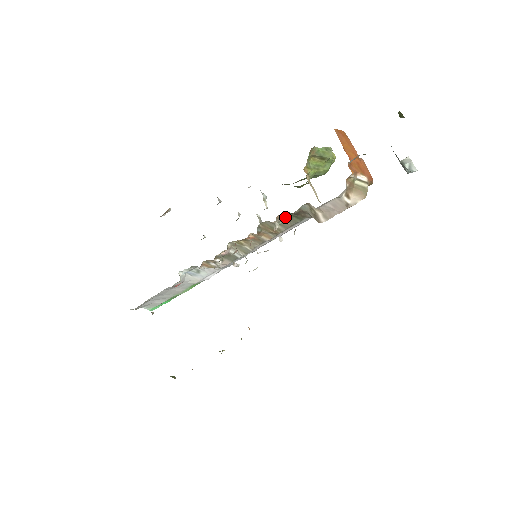
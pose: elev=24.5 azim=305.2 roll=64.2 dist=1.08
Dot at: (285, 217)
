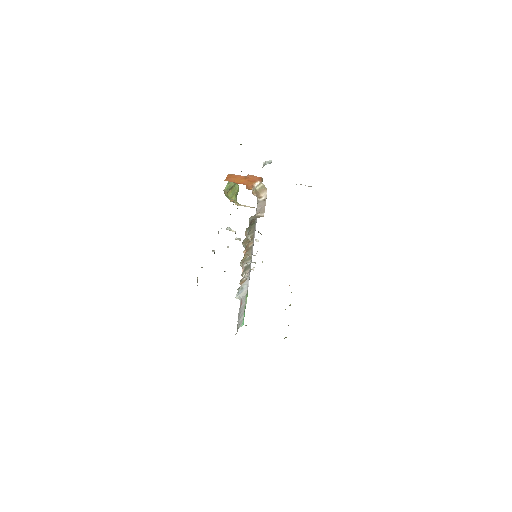
Dot at: (248, 230)
